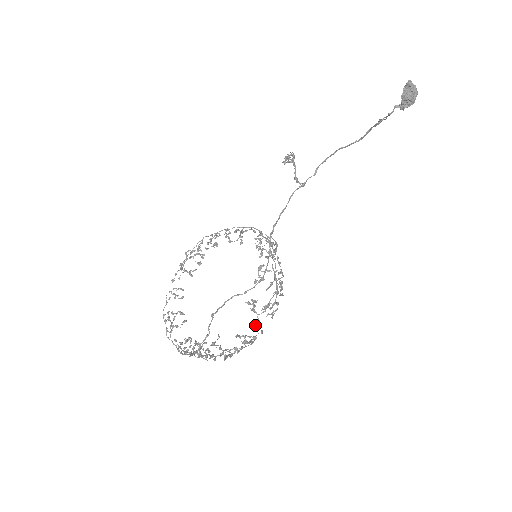
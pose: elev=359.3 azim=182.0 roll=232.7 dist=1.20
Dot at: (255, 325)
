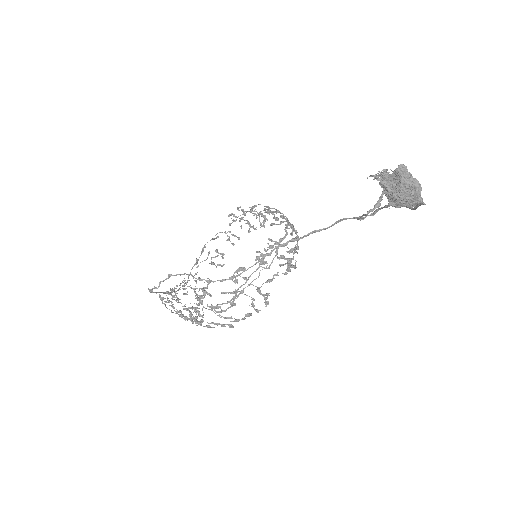
Dot at: (198, 313)
